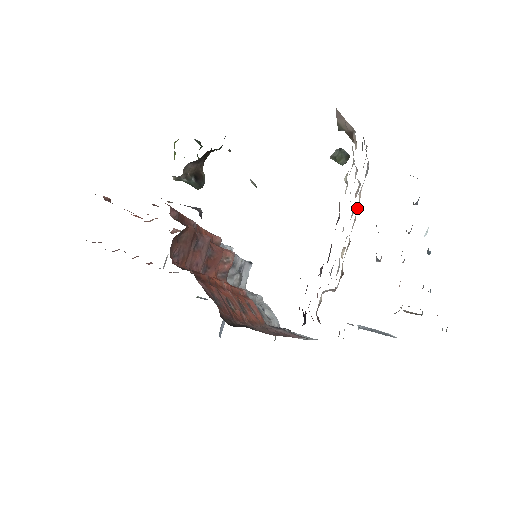
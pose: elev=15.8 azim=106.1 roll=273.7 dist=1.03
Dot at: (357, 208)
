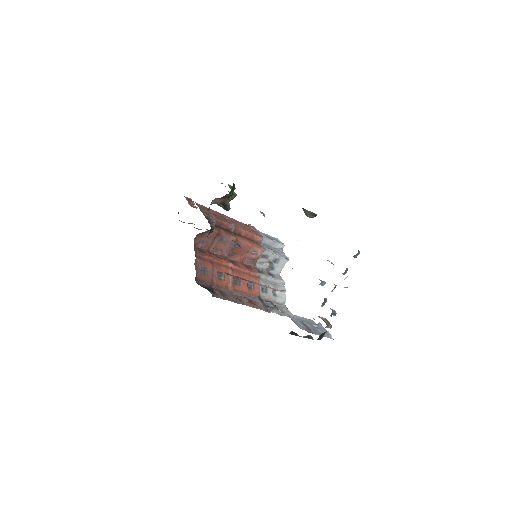
Dot at: occluded
